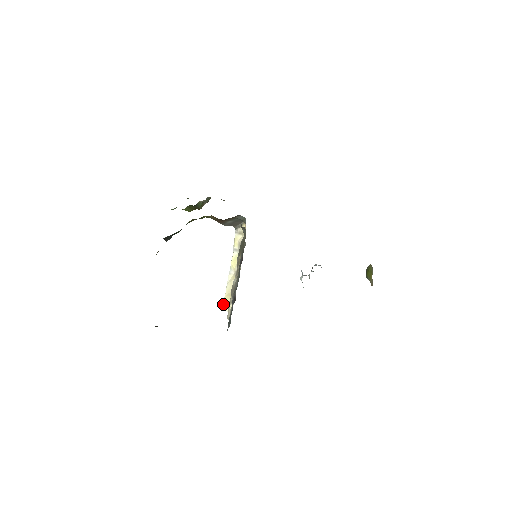
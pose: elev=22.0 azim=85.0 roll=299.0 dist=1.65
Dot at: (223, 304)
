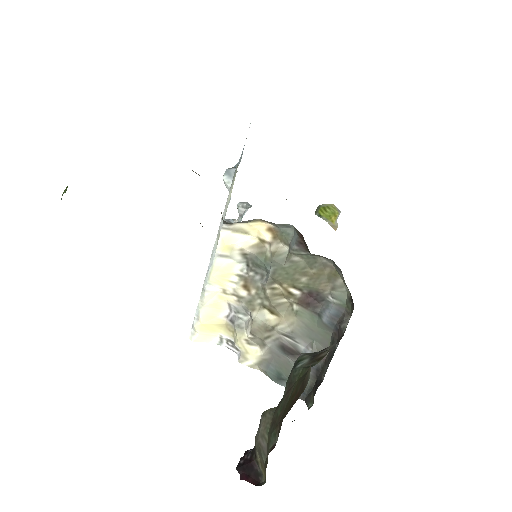
Dot at: (193, 333)
